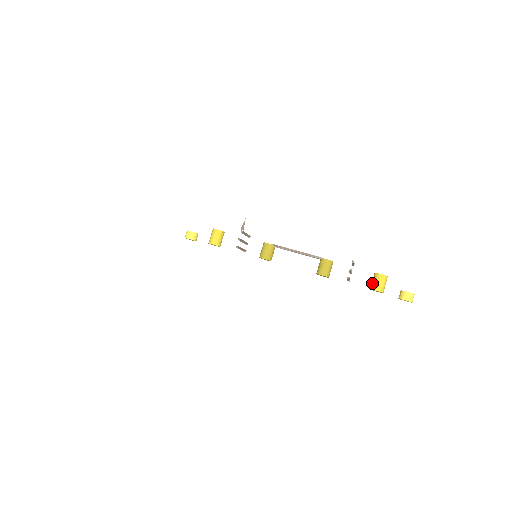
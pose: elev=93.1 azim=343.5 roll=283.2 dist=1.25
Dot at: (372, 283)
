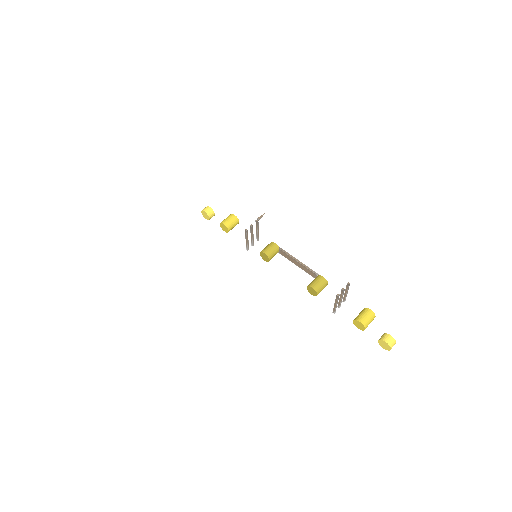
Dot at: (358, 315)
